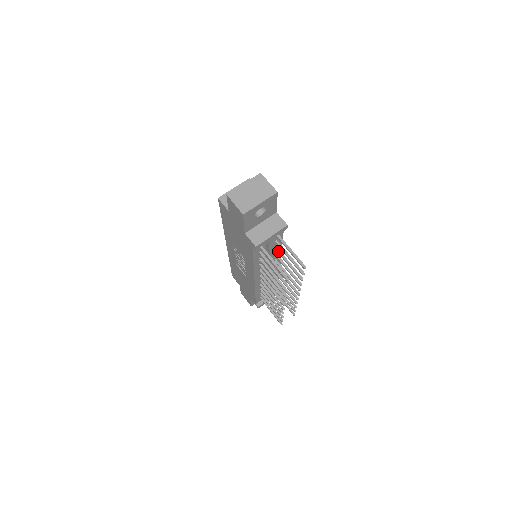
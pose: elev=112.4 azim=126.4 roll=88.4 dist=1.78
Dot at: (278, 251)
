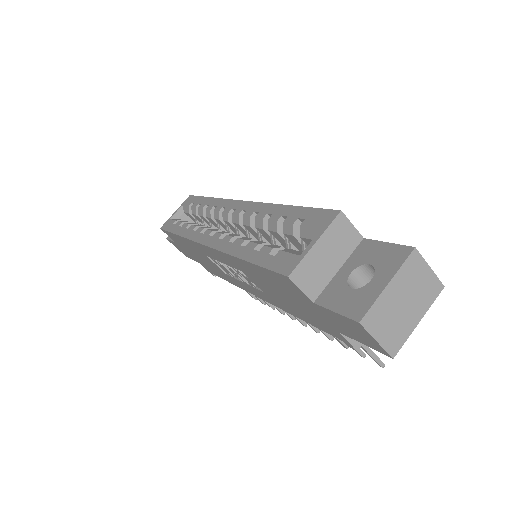
Dot at: occluded
